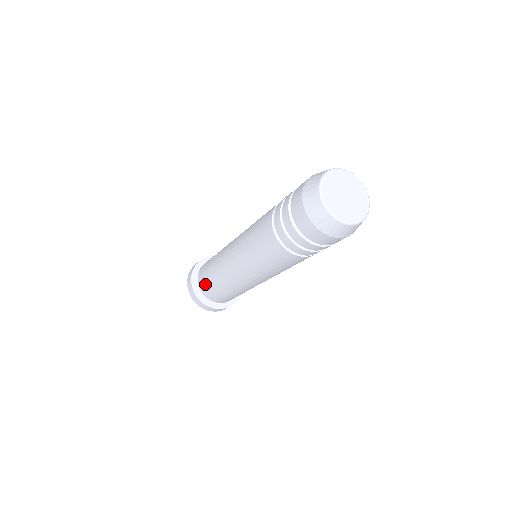
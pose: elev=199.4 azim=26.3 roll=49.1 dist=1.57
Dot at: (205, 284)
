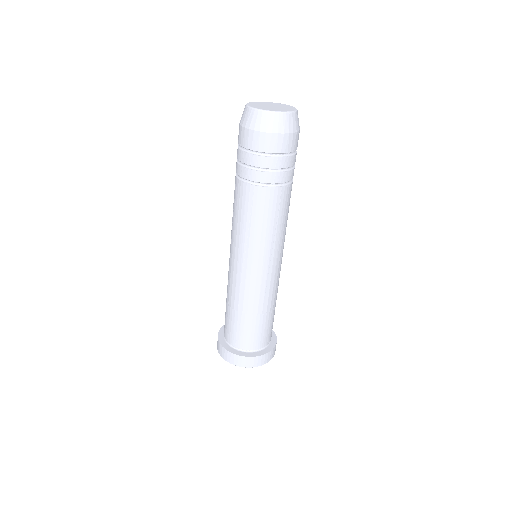
Dot at: (236, 332)
